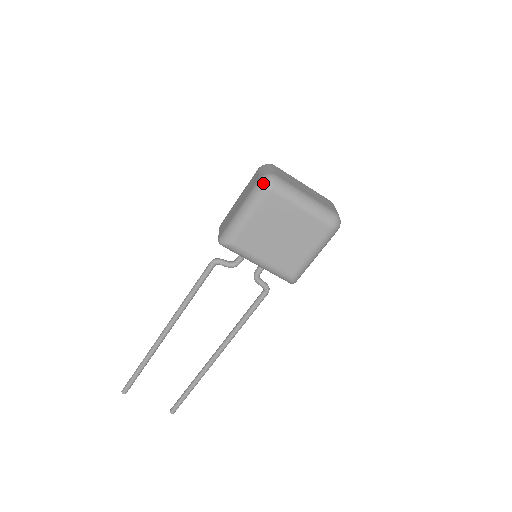
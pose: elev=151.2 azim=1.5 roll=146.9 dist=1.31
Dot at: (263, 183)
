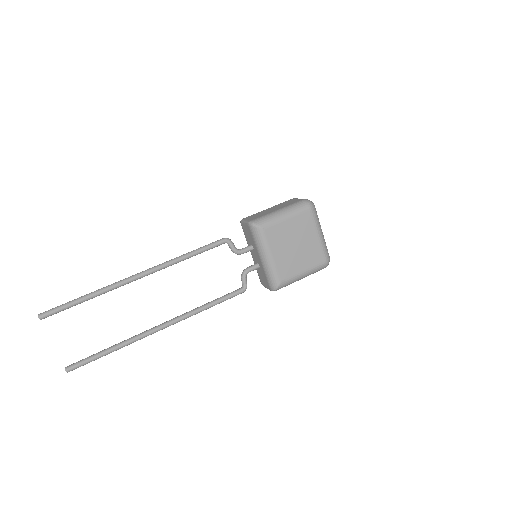
Dot at: (308, 202)
